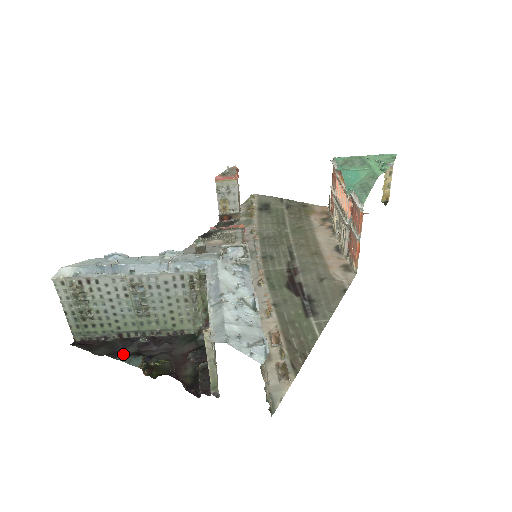
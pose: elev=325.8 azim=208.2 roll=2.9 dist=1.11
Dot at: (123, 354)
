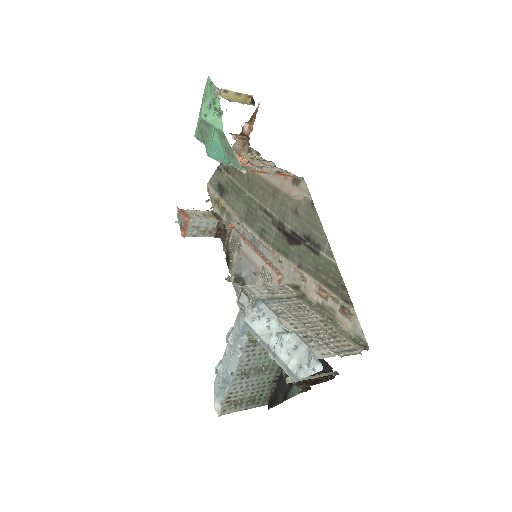
Dot at: (287, 390)
